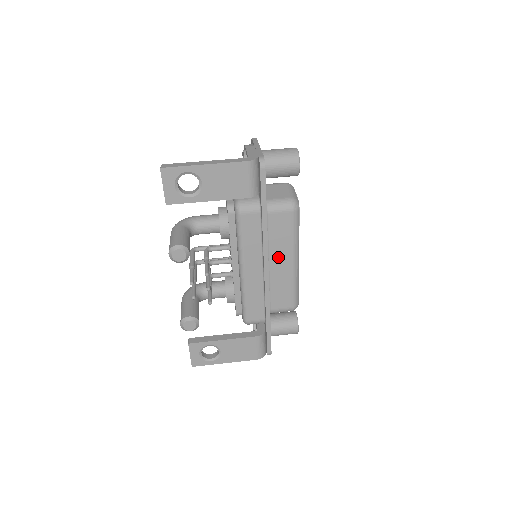
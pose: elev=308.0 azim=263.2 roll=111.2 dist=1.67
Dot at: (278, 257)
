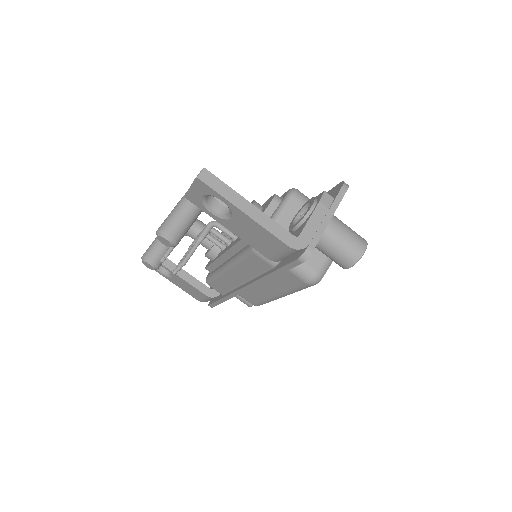
Dot at: (267, 284)
